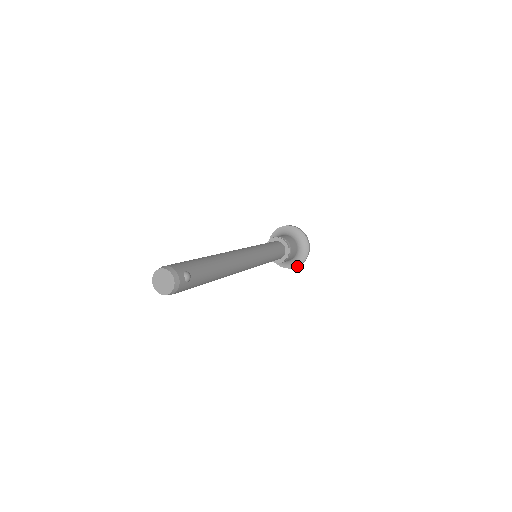
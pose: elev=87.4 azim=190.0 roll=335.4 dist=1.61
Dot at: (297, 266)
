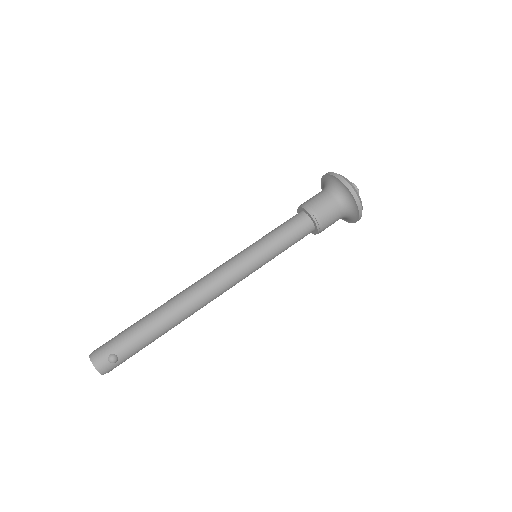
Dot at: (354, 222)
